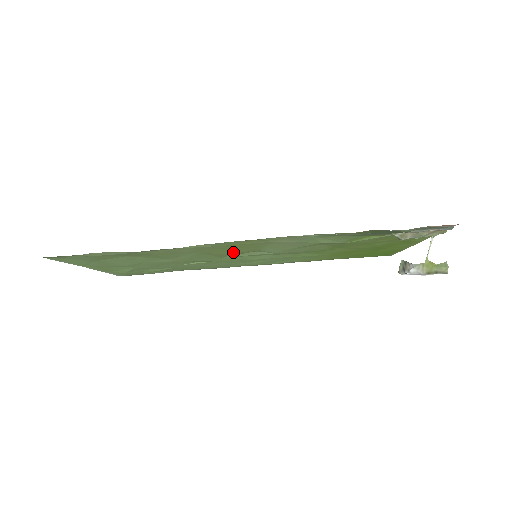
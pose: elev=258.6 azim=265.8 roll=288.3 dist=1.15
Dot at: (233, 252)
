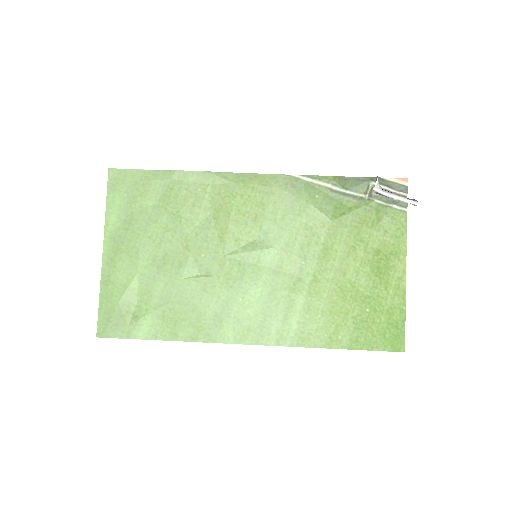
Dot at: (239, 223)
